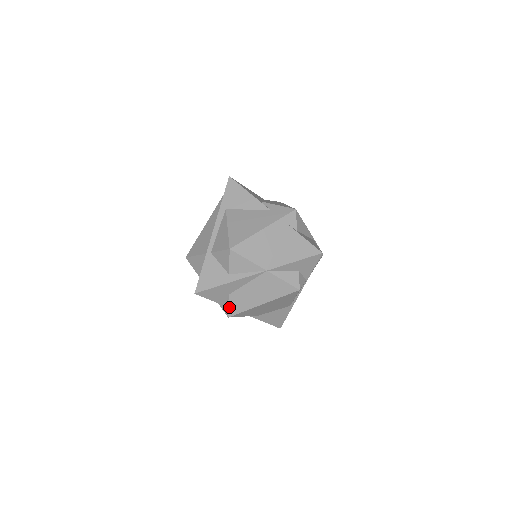
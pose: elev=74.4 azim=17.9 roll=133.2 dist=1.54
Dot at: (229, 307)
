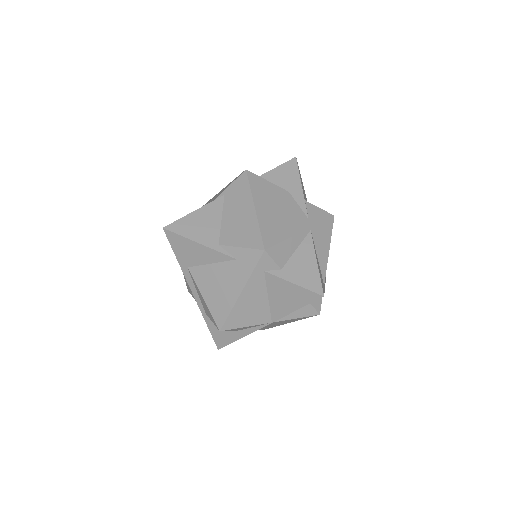
Dot at: occluded
